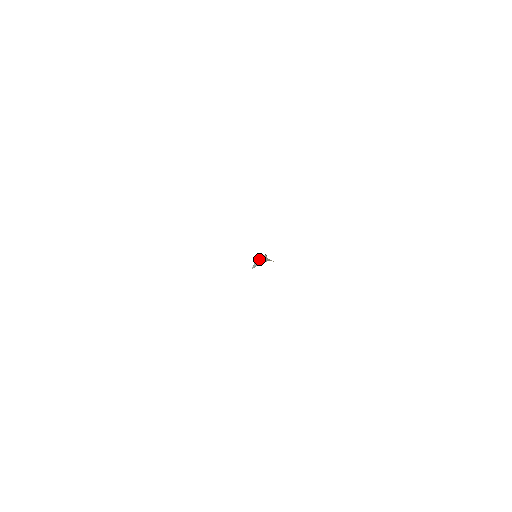
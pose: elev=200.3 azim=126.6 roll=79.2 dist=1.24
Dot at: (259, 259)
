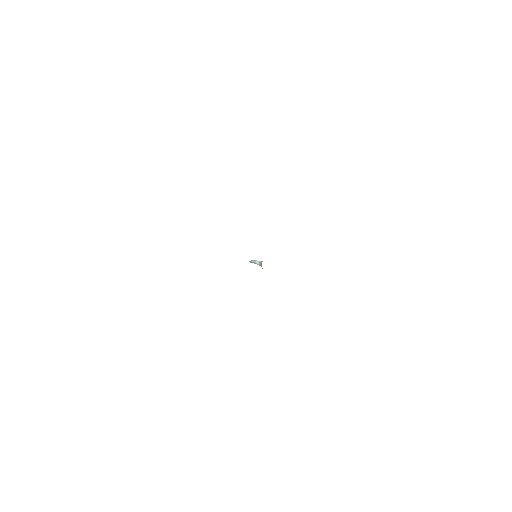
Dot at: occluded
